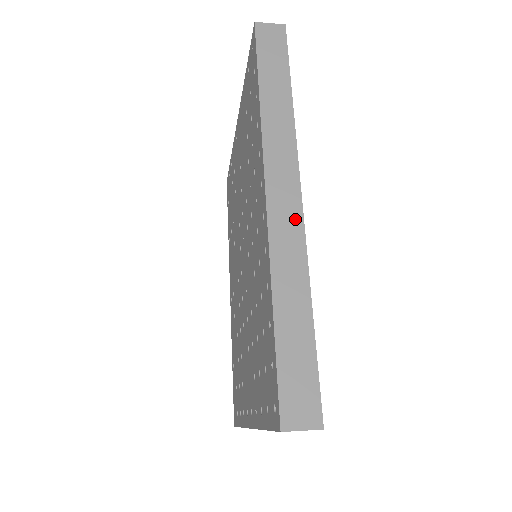
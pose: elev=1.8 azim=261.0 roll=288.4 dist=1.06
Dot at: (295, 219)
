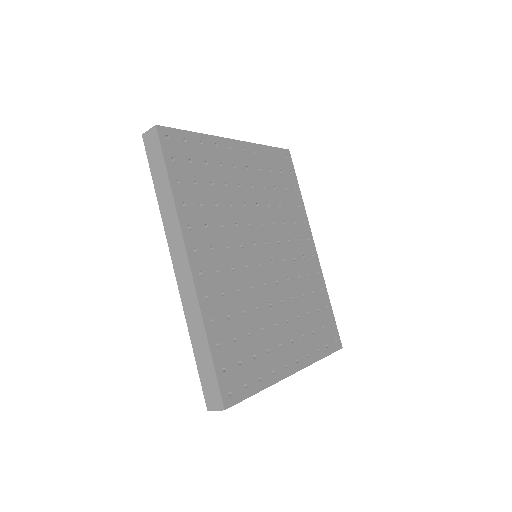
Dot at: (190, 283)
